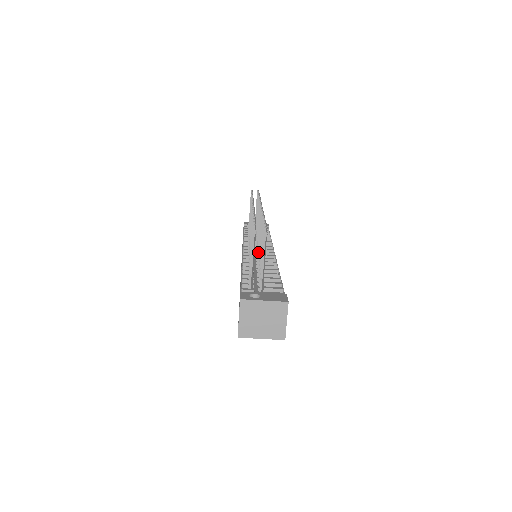
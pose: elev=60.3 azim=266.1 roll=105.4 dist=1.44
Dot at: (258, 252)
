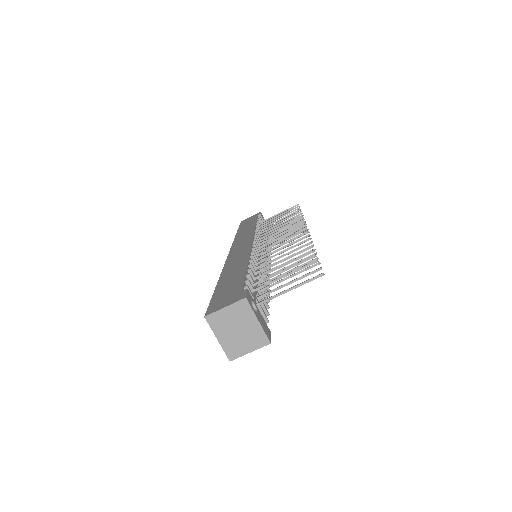
Dot at: occluded
